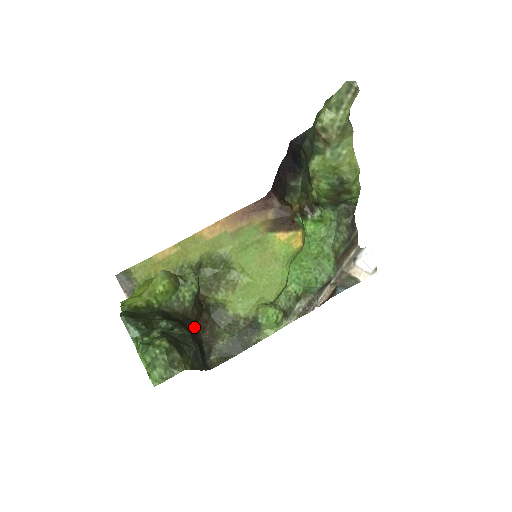
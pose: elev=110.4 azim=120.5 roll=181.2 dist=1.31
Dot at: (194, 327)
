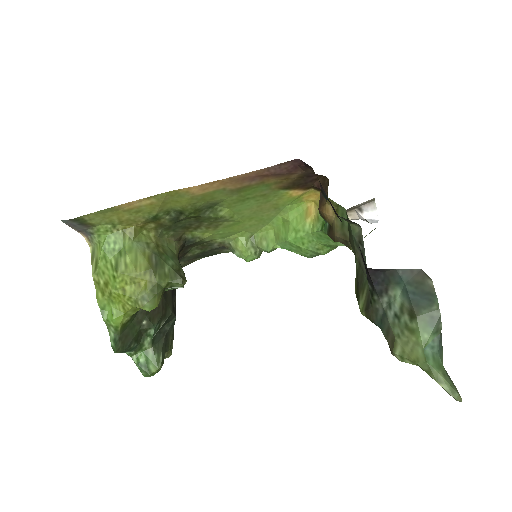
Dot at: occluded
